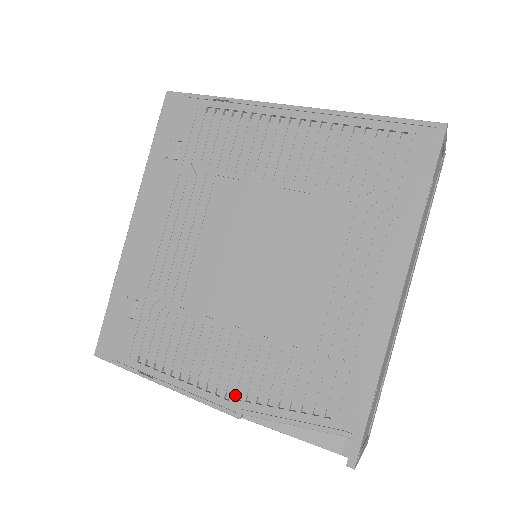
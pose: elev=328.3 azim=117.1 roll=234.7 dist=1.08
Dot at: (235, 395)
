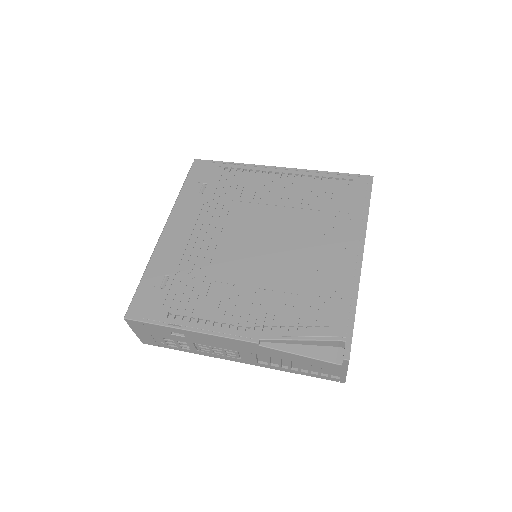
Dot at: (254, 327)
